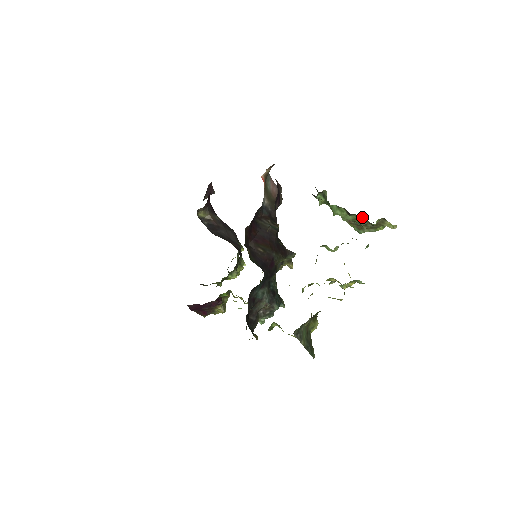
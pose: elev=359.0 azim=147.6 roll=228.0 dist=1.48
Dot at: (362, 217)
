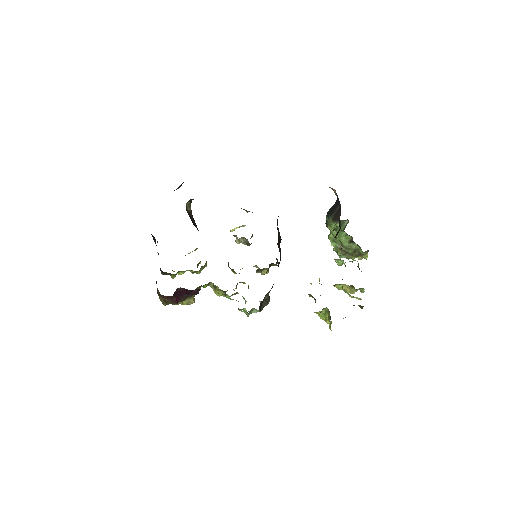
Dot at: (357, 246)
